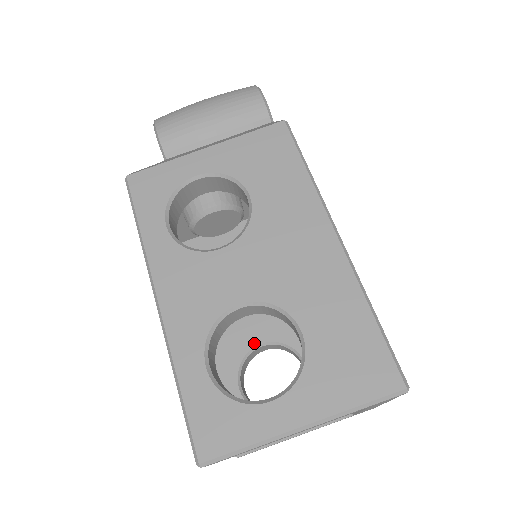
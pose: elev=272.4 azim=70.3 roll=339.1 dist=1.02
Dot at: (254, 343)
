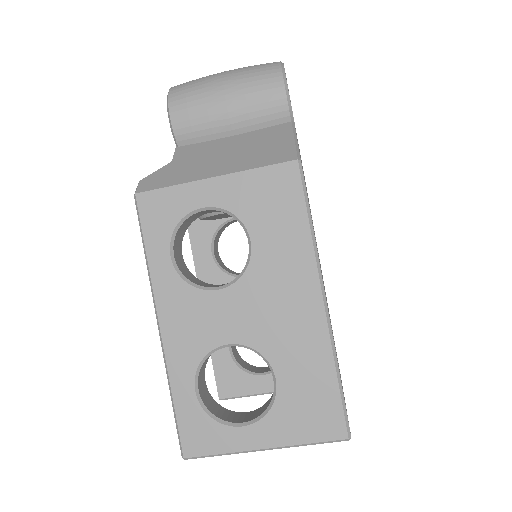
Dot at: occluded
